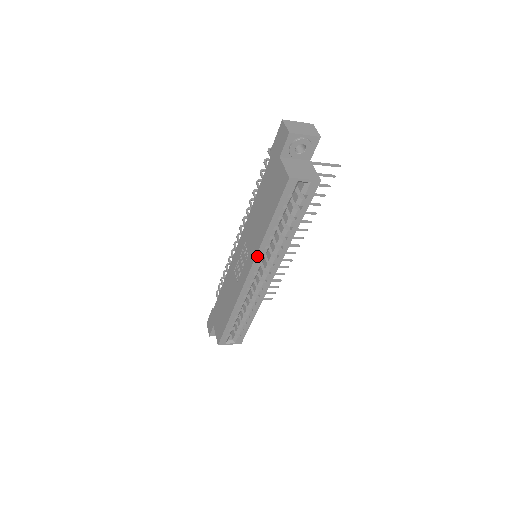
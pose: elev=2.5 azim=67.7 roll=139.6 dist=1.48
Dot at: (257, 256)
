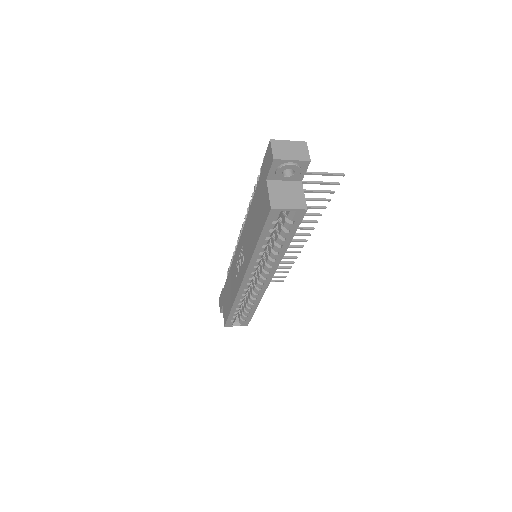
Dot at: (249, 266)
